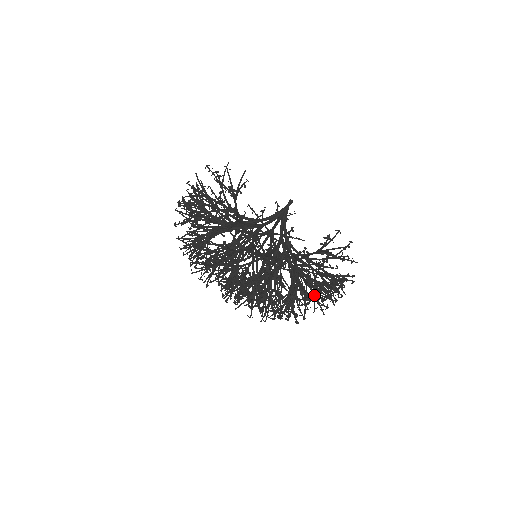
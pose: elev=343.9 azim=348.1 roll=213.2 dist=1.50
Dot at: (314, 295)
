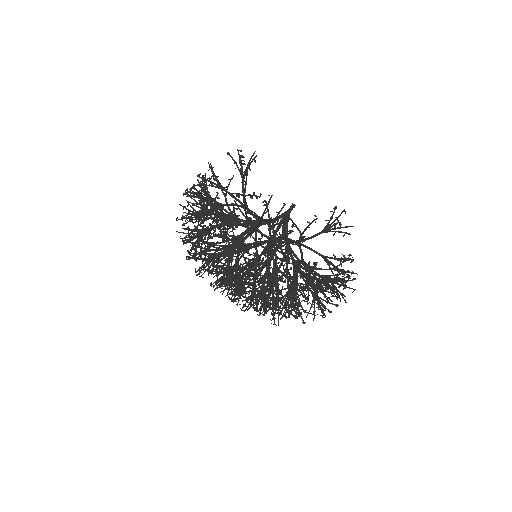
Dot at: (315, 298)
